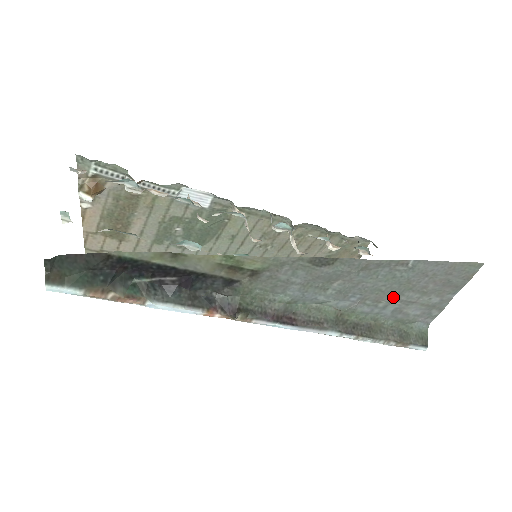
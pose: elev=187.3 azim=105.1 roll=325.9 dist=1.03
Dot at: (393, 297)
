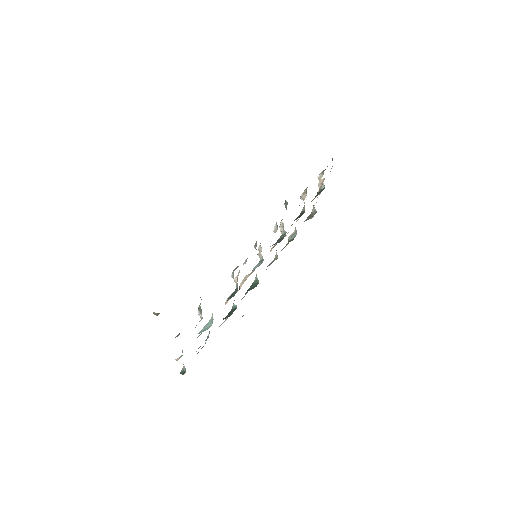
Dot at: occluded
